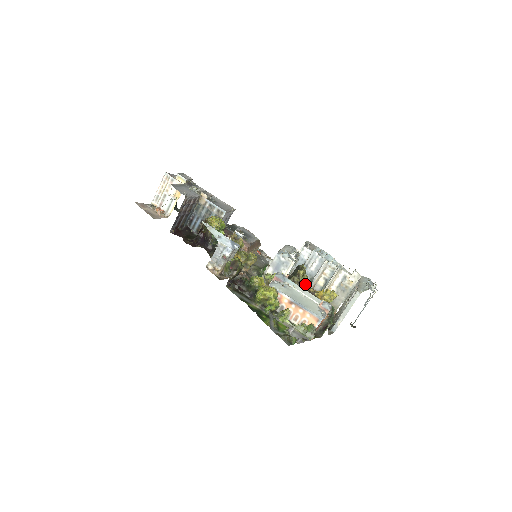
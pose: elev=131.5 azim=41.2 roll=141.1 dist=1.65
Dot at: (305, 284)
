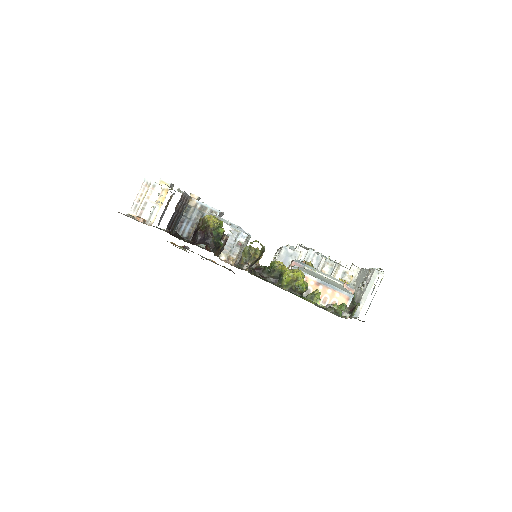
Dot at: occluded
